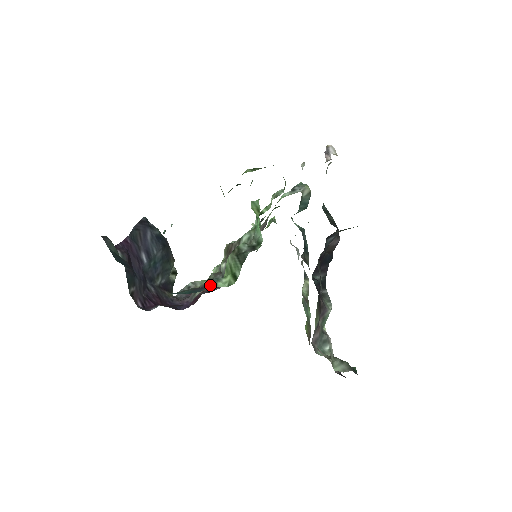
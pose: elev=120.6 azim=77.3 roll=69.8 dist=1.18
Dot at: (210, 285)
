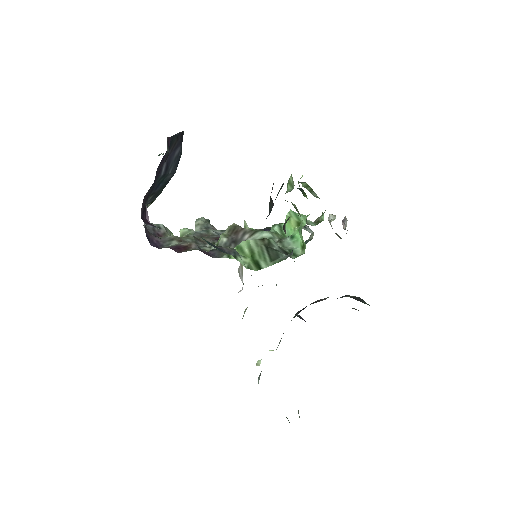
Dot at: (230, 253)
